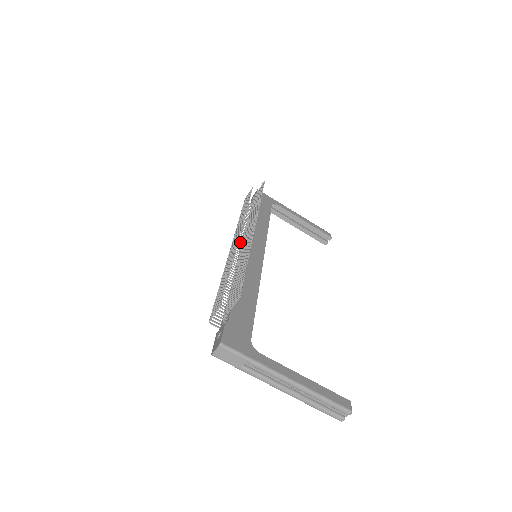
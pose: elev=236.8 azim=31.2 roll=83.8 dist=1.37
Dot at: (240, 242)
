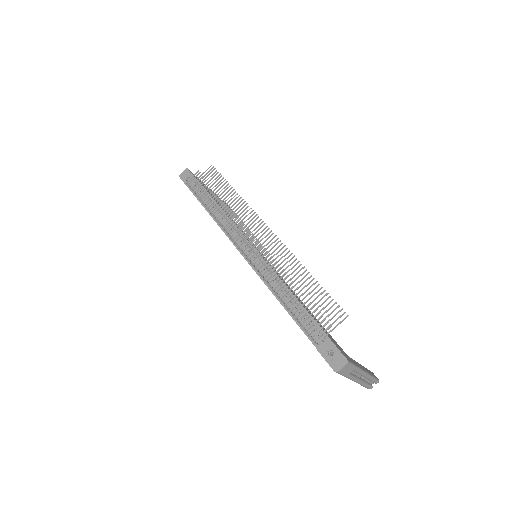
Dot at: occluded
